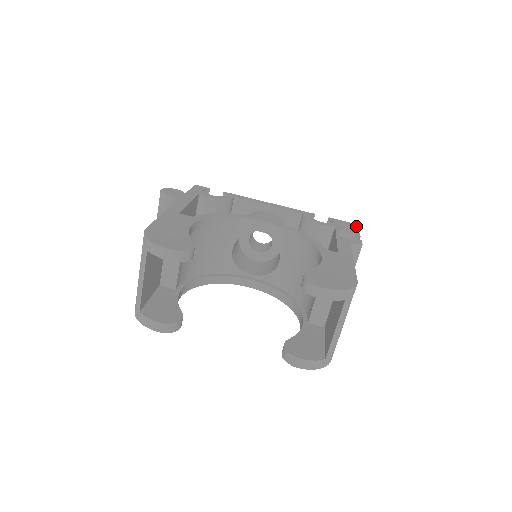
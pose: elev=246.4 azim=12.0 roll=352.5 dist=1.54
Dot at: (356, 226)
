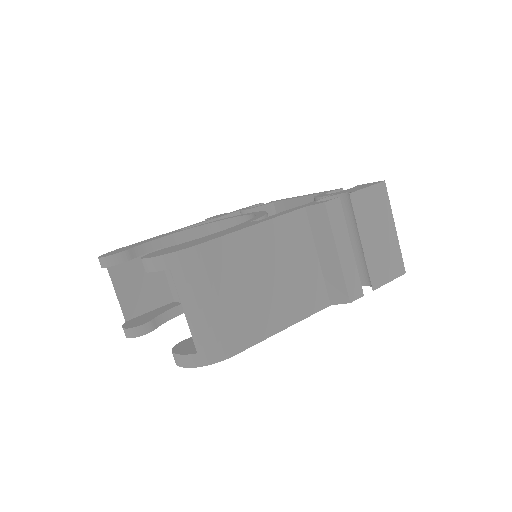
Dot at: (377, 183)
